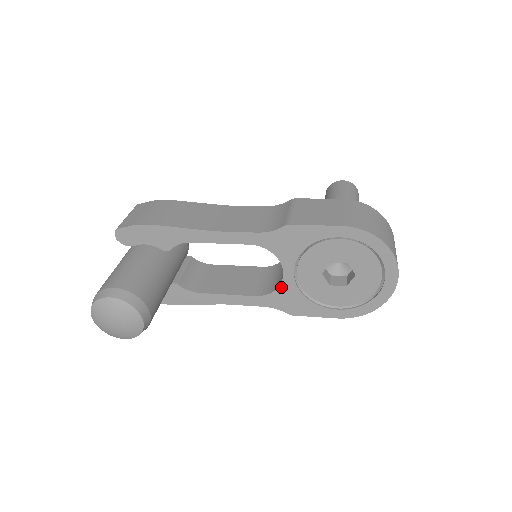
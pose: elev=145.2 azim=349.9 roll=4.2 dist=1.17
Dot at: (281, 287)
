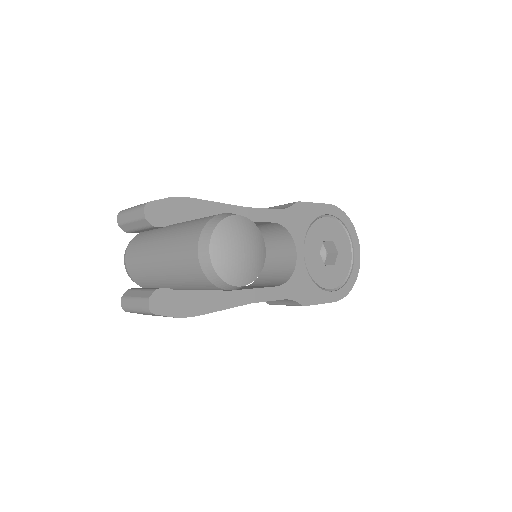
Dot at: (295, 271)
